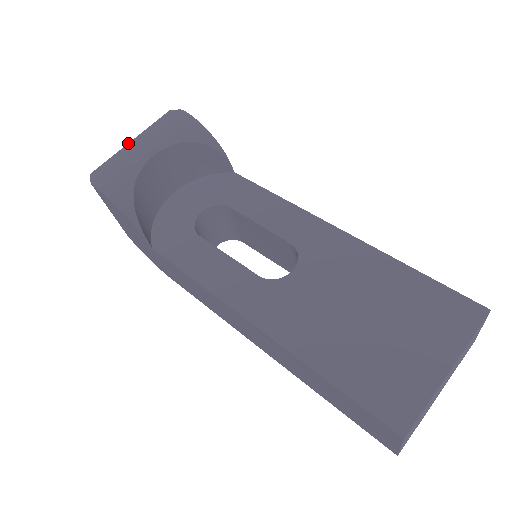
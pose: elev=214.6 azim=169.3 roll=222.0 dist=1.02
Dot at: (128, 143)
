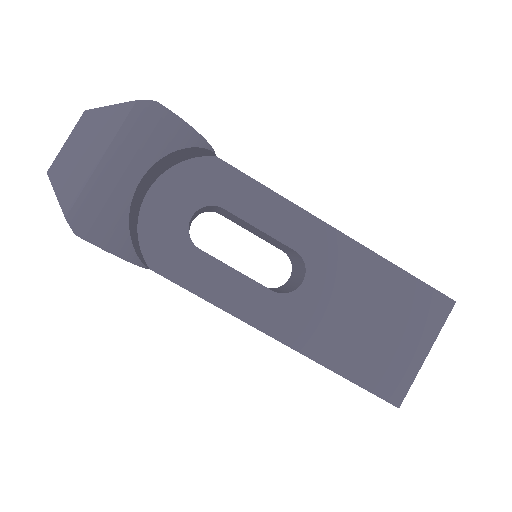
Dot at: (98, 163)
